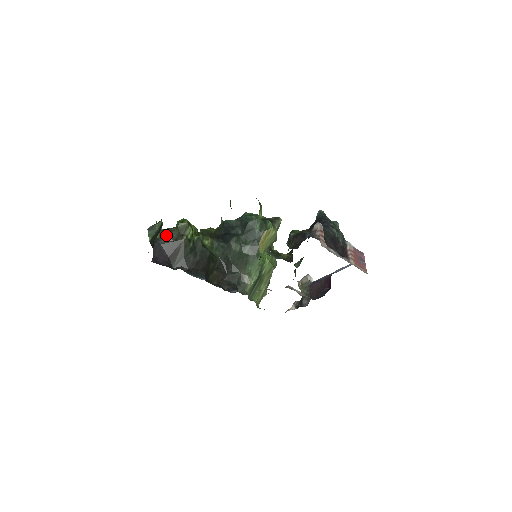
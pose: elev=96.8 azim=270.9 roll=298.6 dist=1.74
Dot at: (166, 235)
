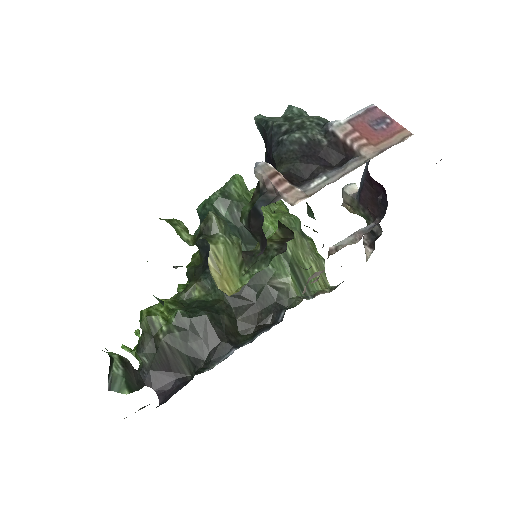
Dot at: (142, 355)
